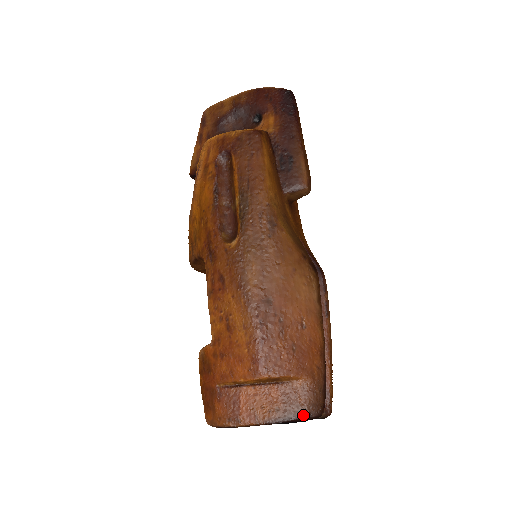
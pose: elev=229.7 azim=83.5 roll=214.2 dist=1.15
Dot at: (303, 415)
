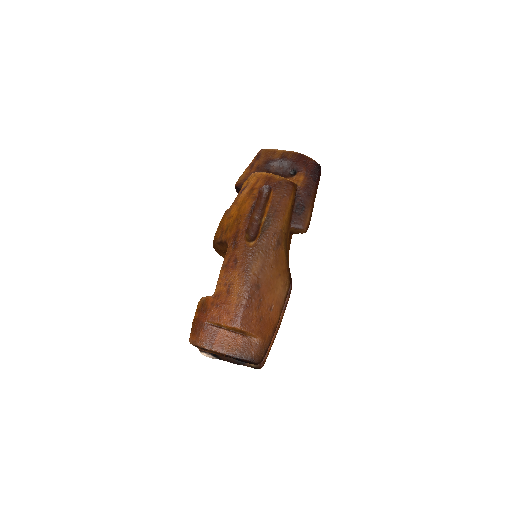
Dot at: (250, 359)
